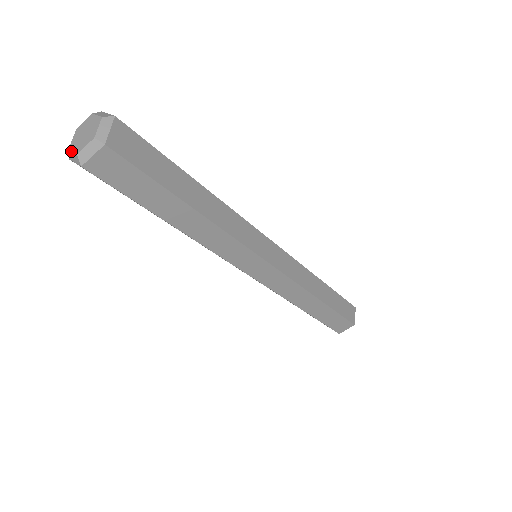
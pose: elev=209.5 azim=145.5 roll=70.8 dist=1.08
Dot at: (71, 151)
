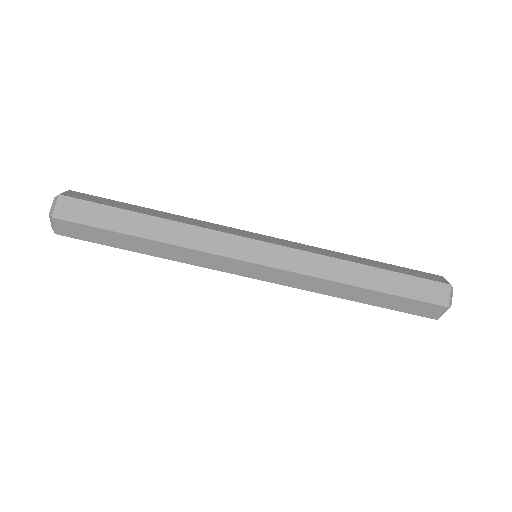
Dot at: occluded
